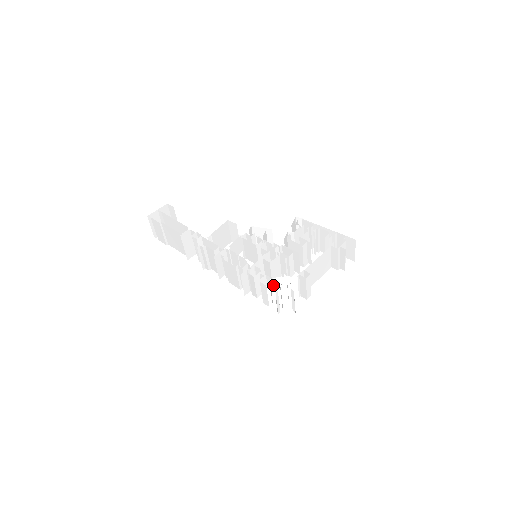
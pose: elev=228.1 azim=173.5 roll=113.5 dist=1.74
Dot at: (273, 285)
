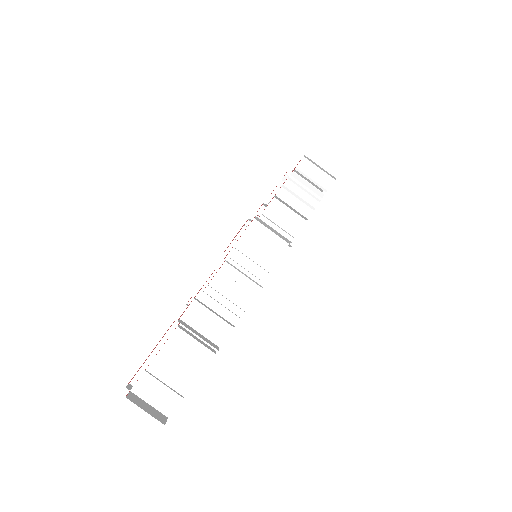
Dot at: occluded
